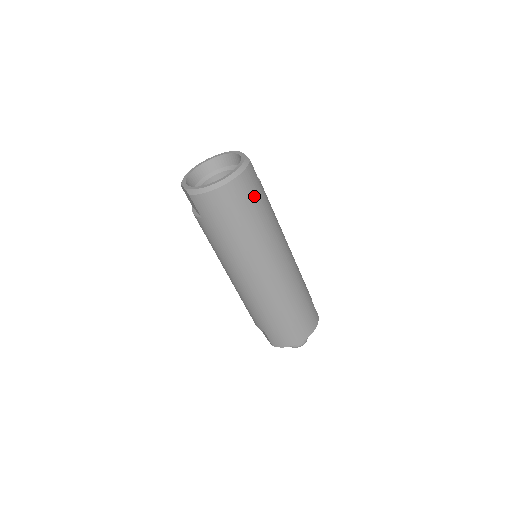
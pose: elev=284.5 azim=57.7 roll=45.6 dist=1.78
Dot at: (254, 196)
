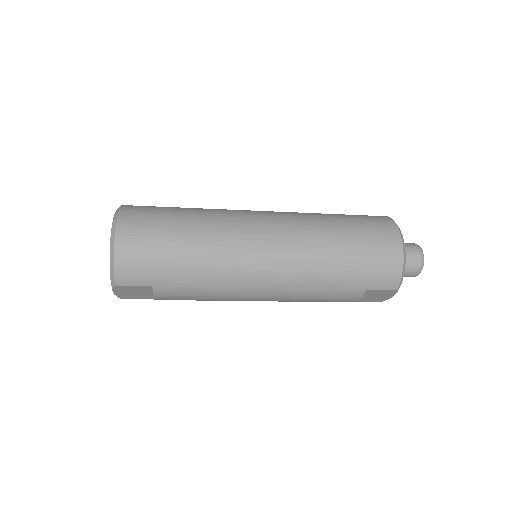
Dot at: (156, 214)
